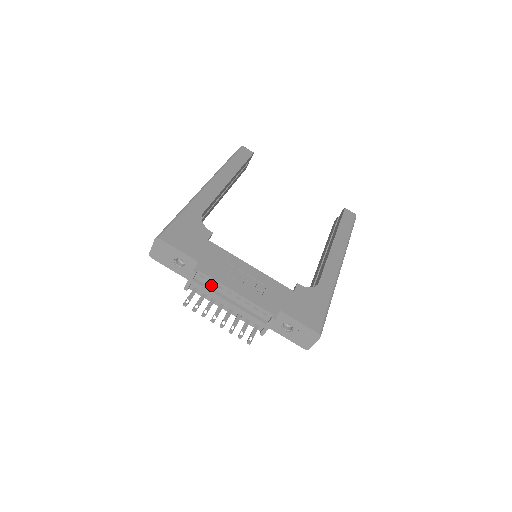
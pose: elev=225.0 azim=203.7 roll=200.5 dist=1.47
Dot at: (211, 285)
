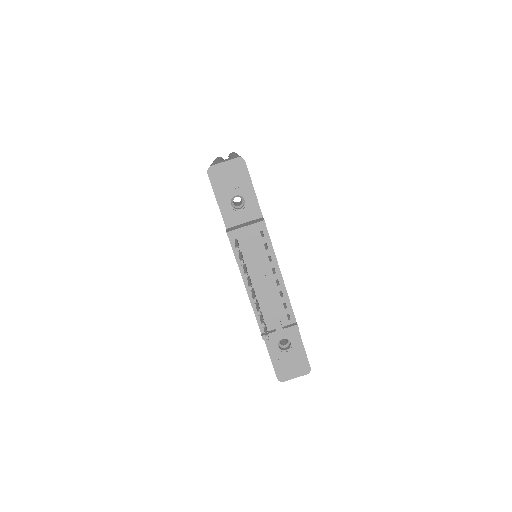
Dot at: (261, 249)
